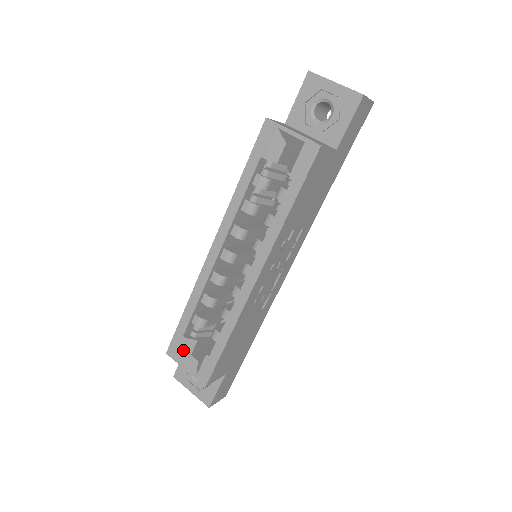
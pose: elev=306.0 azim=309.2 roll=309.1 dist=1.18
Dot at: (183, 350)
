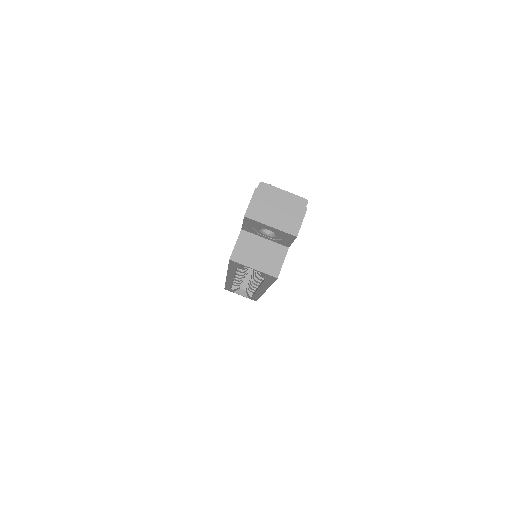
Dot at: (234, 290)
